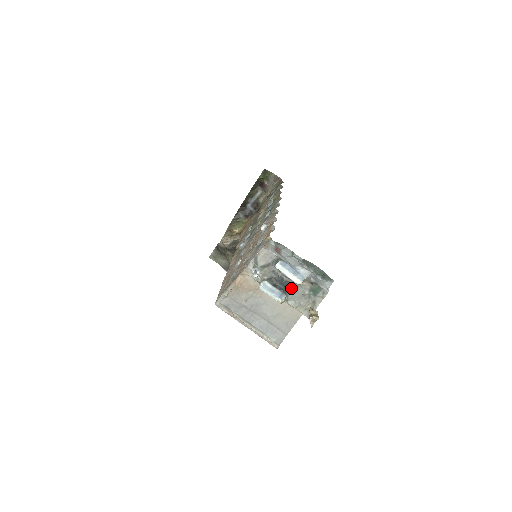
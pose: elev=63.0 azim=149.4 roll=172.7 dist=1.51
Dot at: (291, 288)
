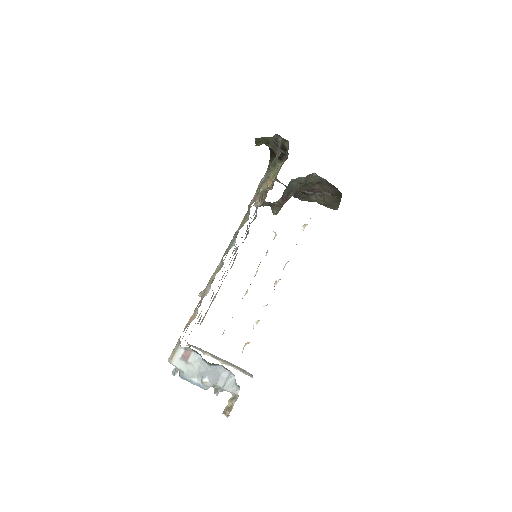
Dot at: occluded
